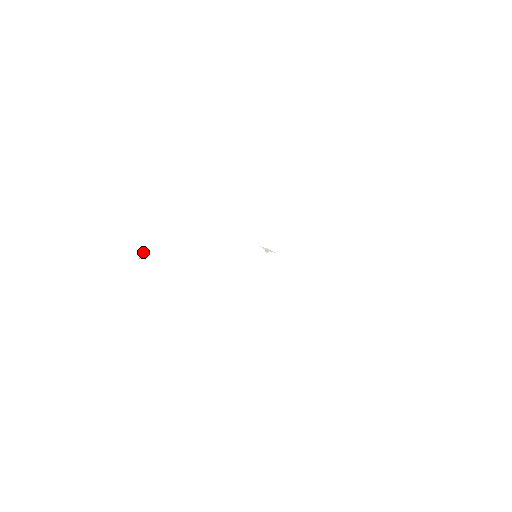
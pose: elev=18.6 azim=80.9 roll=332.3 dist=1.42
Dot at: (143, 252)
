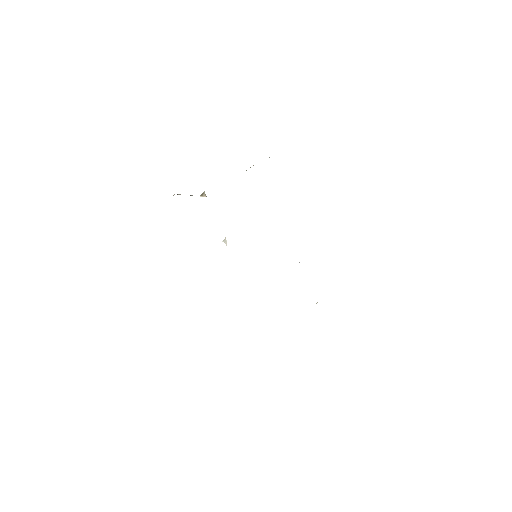
Dot at: occluded
